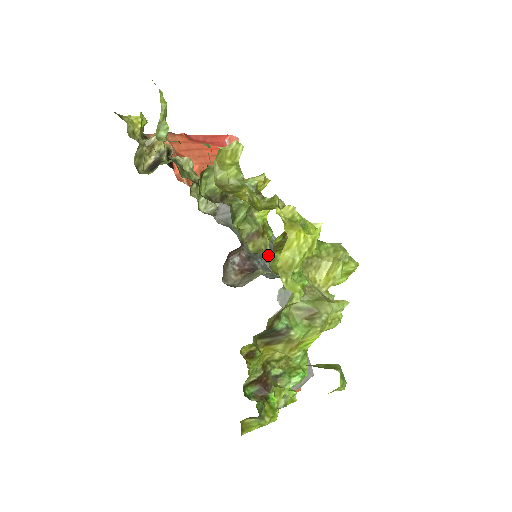
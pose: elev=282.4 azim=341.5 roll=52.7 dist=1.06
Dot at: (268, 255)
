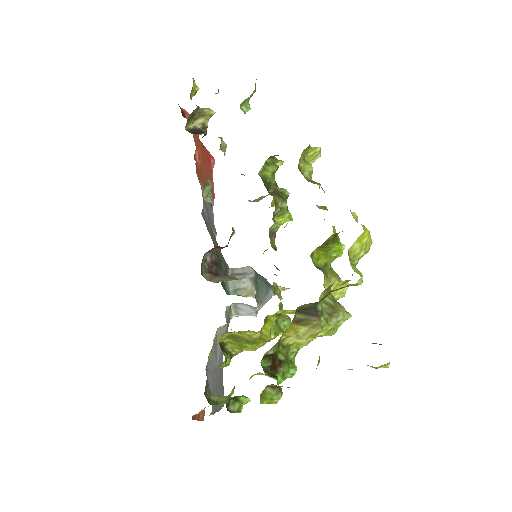
Dot at: occluded
